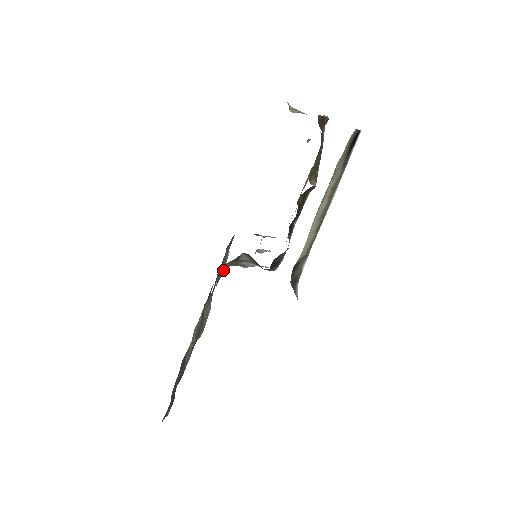
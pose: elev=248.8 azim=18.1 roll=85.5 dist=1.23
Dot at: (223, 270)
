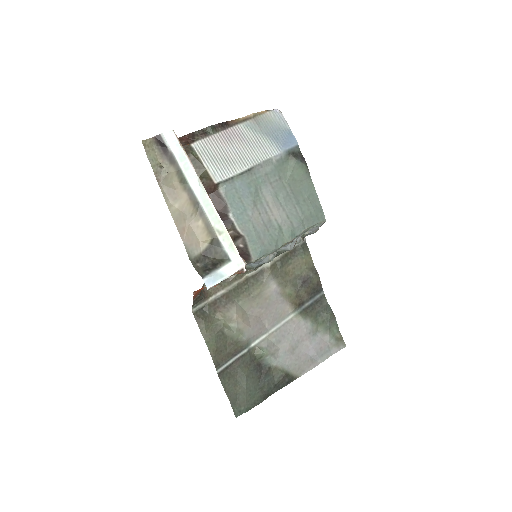
Dot at: (227, 279)
